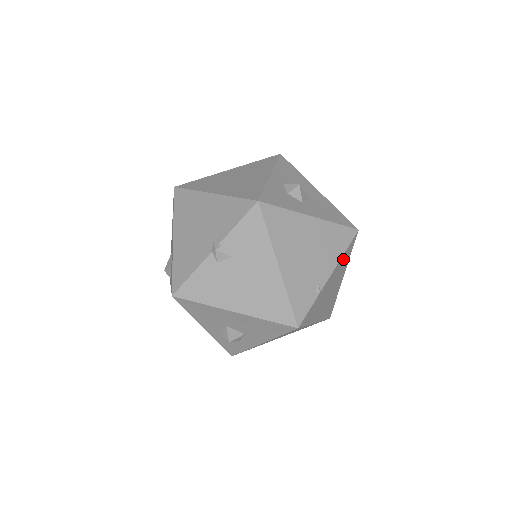
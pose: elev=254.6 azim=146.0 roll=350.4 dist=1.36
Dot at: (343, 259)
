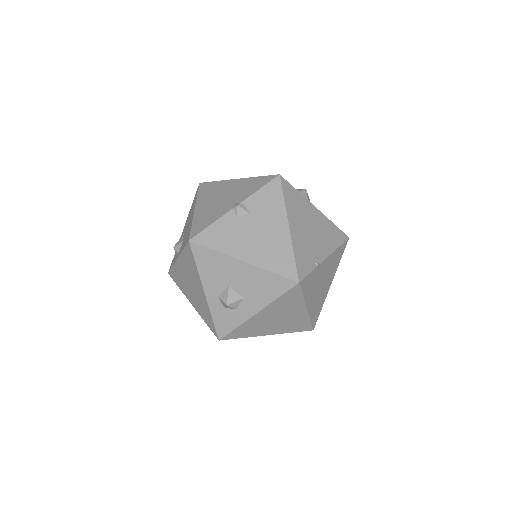
Dot at: (336, 255)
